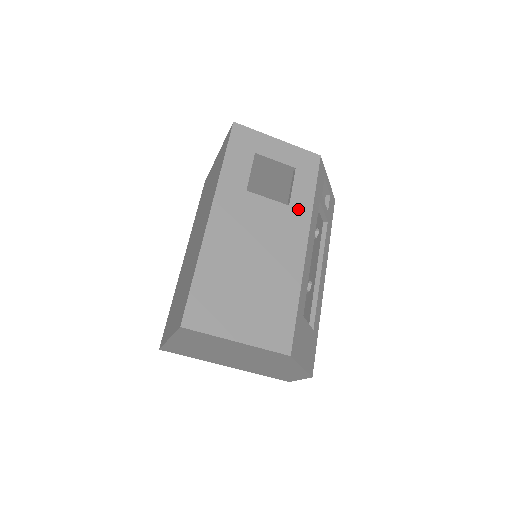
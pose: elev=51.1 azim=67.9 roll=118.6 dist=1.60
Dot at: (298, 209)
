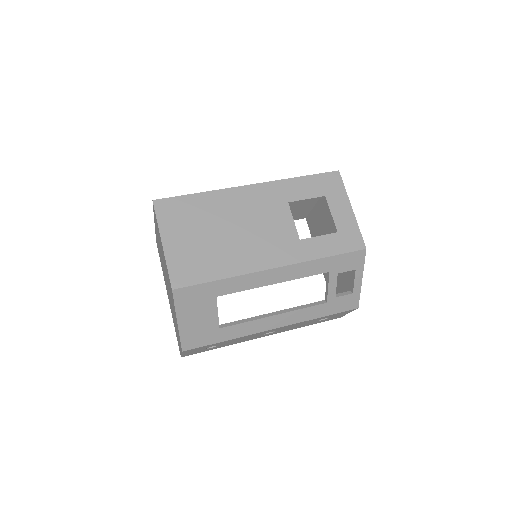
Dot at: (302, 248)
